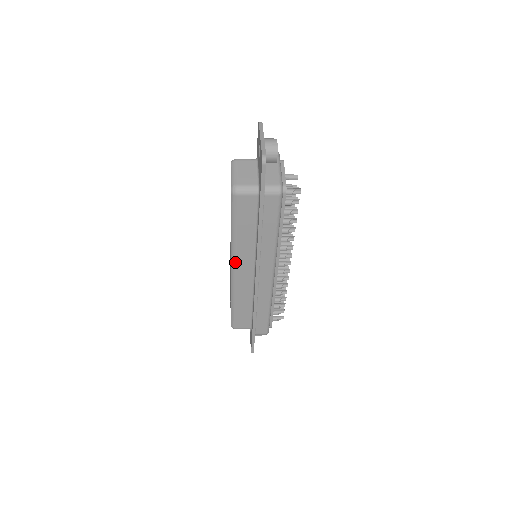
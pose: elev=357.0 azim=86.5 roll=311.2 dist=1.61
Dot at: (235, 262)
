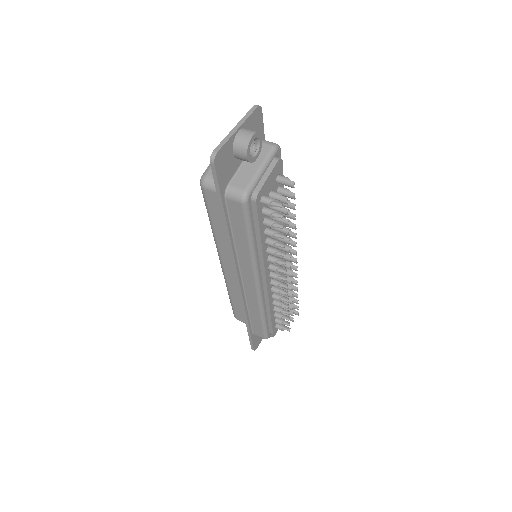
Dot at: (220, 256)
